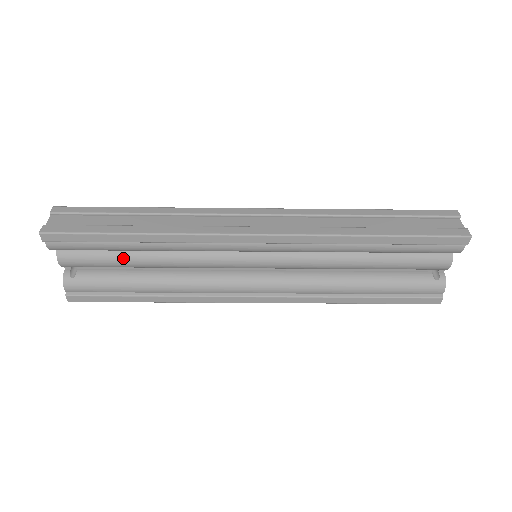
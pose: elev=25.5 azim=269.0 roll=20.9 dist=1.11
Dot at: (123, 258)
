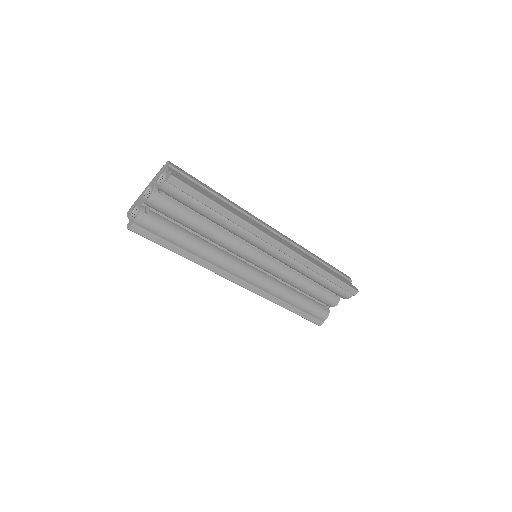
Dot at: (191, 218)
